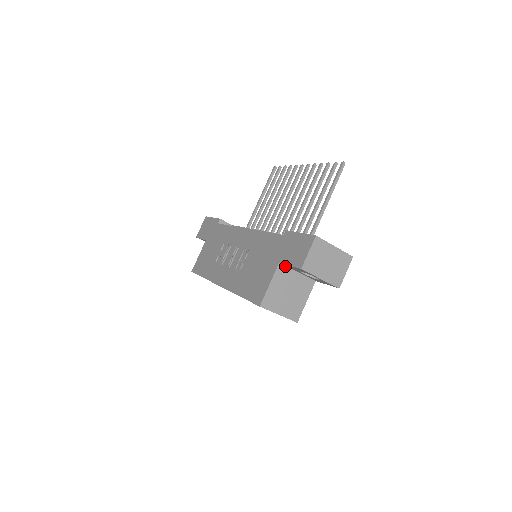
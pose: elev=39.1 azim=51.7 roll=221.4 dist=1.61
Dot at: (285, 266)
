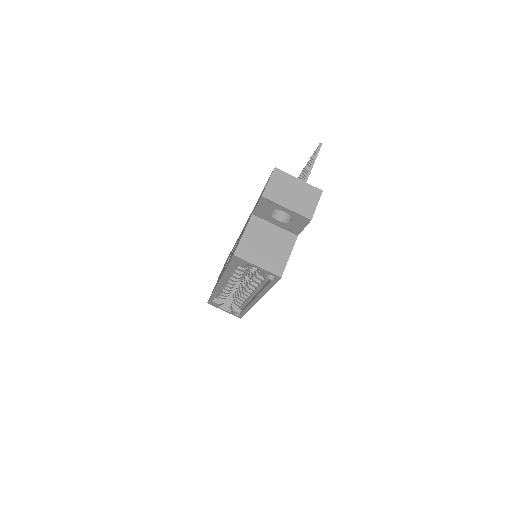
Dot at: (259, 218)
